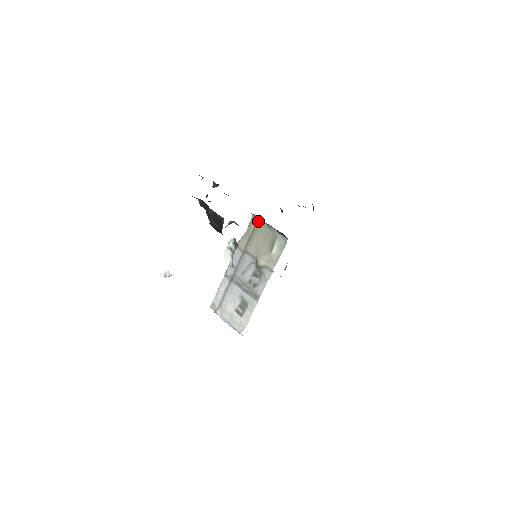
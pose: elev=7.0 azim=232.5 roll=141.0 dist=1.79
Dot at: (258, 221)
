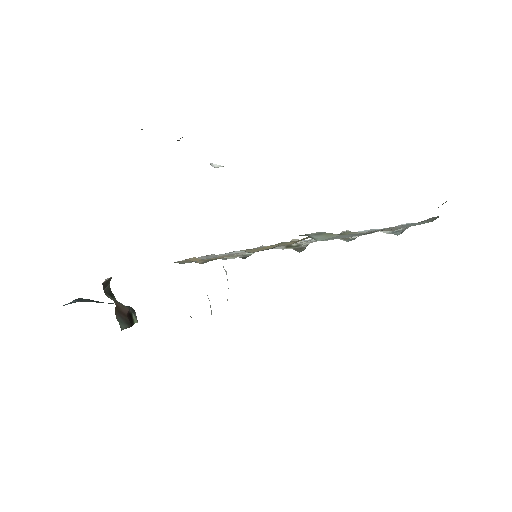
Dot at: occluded
